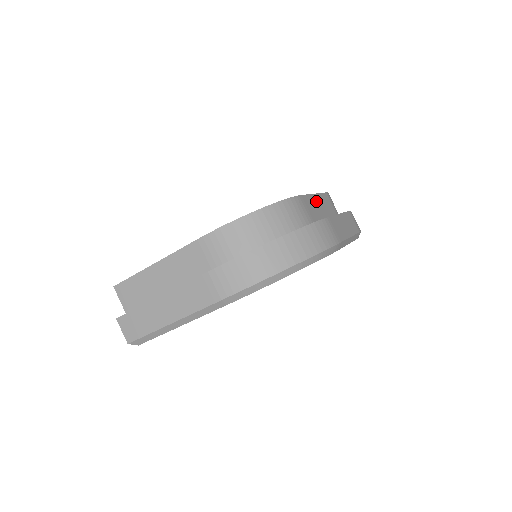
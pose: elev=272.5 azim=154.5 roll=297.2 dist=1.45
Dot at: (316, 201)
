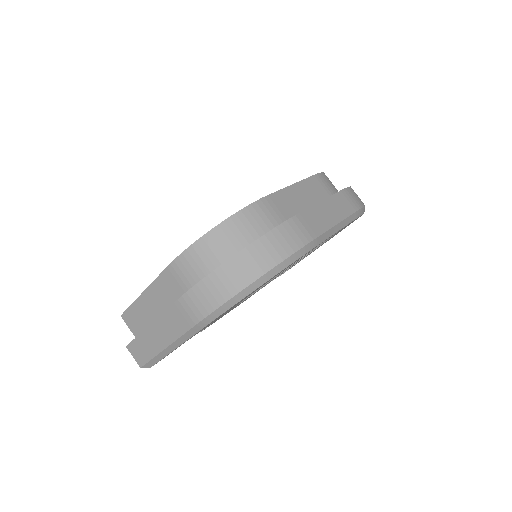
Dot at: (294, 192)
